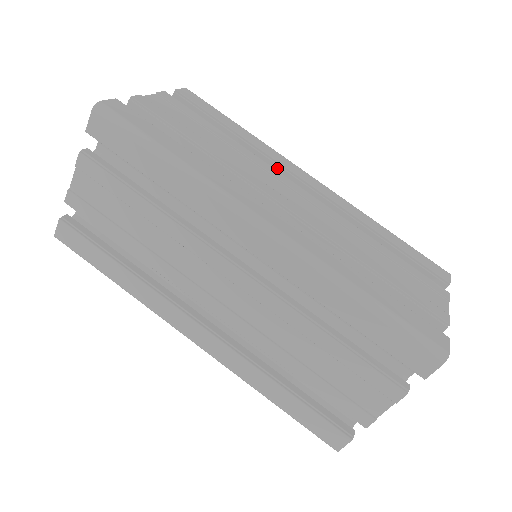
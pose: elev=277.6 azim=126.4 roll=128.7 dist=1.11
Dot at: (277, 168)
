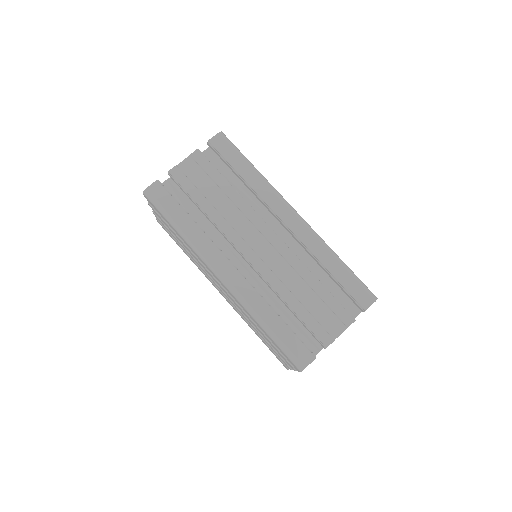
Dot at: (267, 207)
